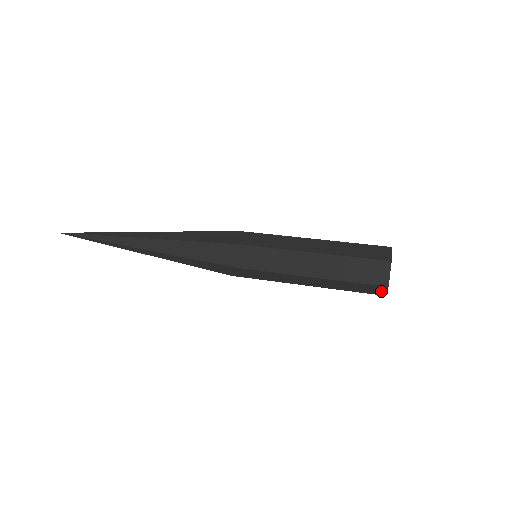
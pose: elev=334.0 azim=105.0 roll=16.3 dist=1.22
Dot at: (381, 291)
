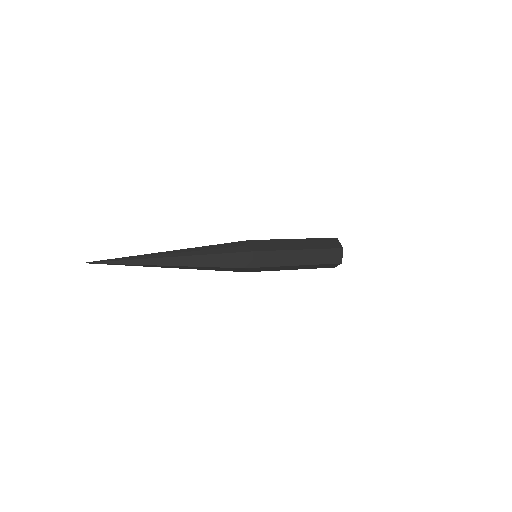
Dot at: (339, 257)
